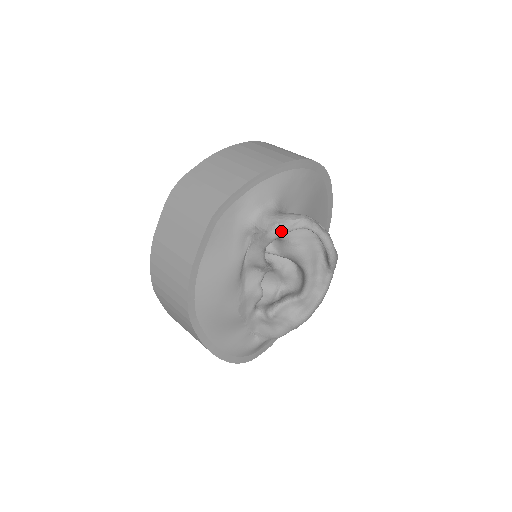
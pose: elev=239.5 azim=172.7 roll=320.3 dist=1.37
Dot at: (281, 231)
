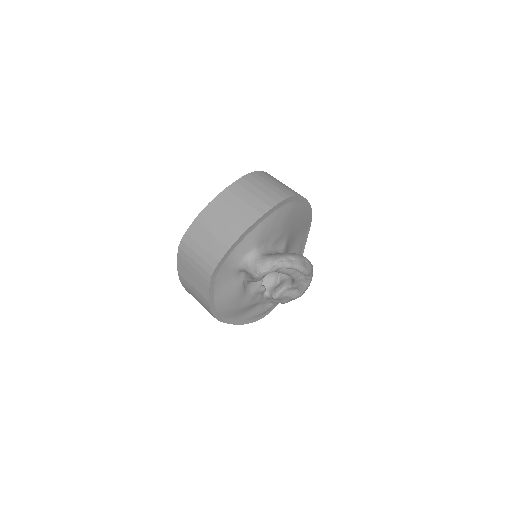
Dot at: (262, 276)
